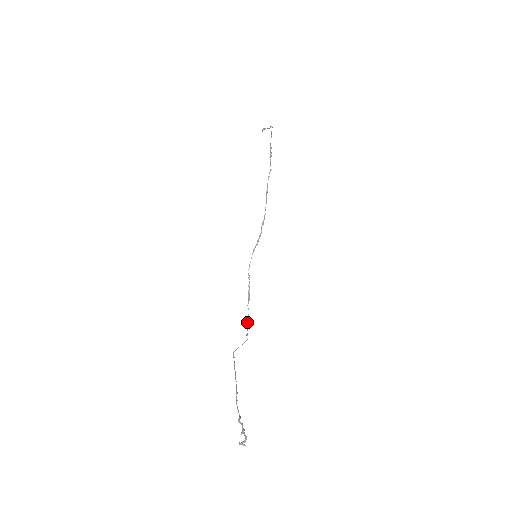
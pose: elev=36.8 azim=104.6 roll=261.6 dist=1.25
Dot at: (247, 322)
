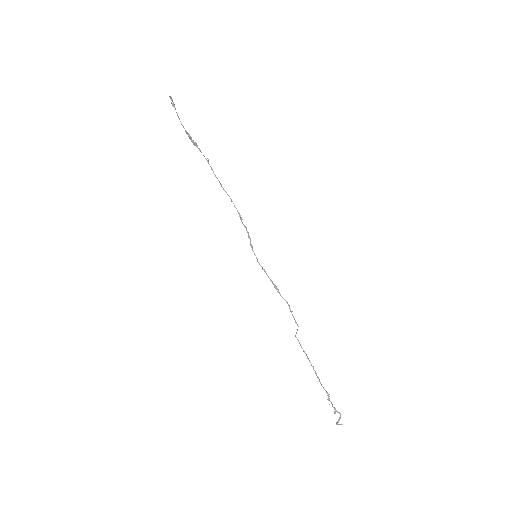
Dot at: occluded
